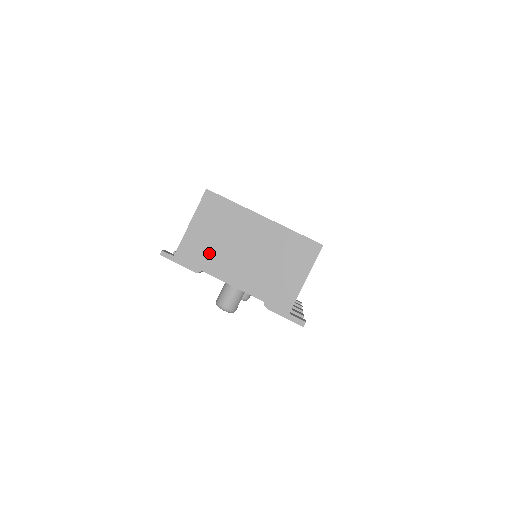
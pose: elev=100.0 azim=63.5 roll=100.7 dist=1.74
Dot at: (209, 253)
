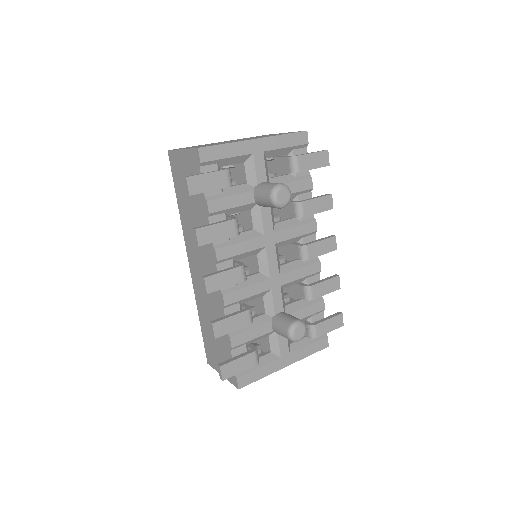
Dot at: occluded
